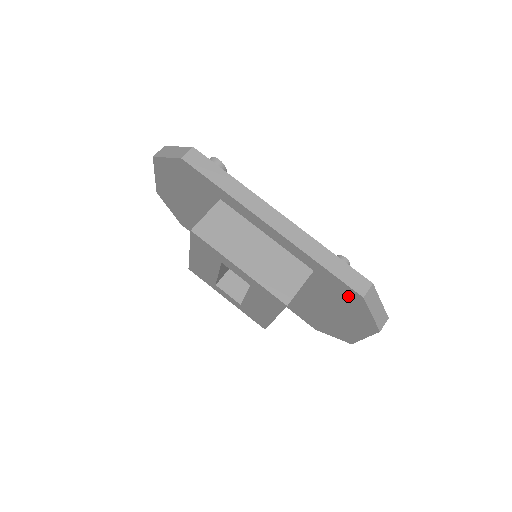
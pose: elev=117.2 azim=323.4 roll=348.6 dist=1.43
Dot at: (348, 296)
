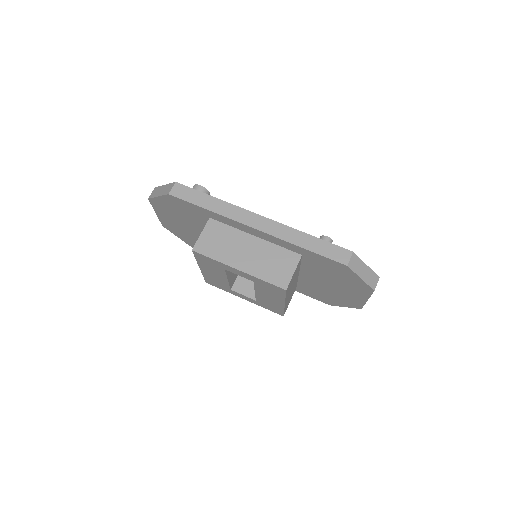
Dot at: (336, 268)
